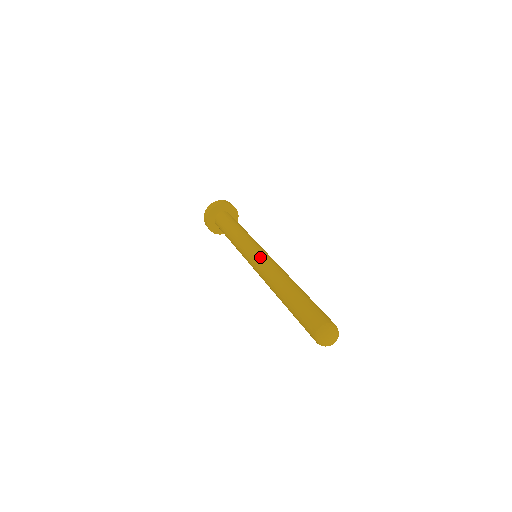
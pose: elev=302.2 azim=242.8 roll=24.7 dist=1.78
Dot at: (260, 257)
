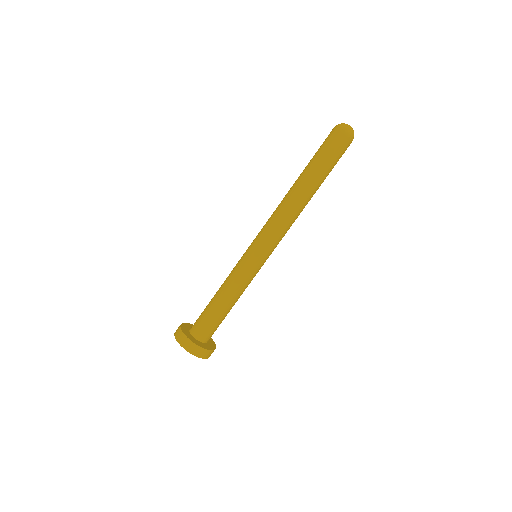
Dot at: (258, 233)
